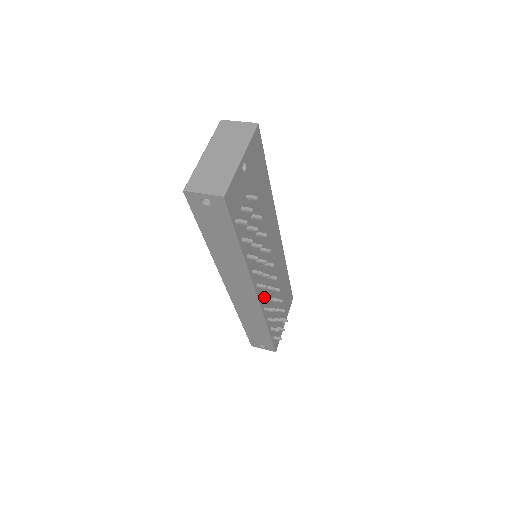
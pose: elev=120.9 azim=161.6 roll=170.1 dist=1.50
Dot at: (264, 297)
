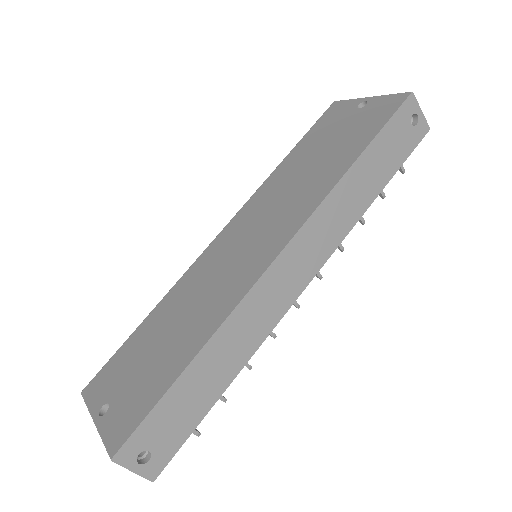
Dot at: occluded
